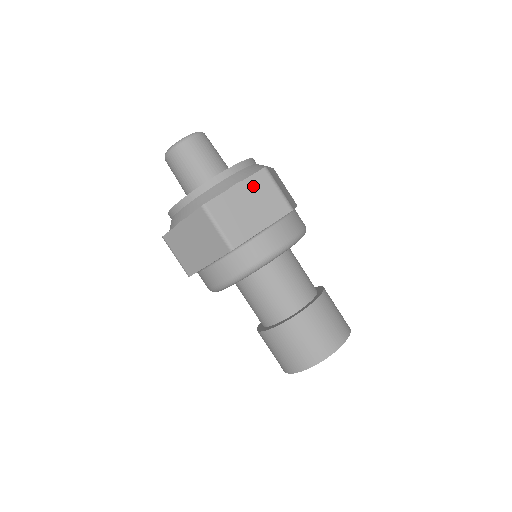
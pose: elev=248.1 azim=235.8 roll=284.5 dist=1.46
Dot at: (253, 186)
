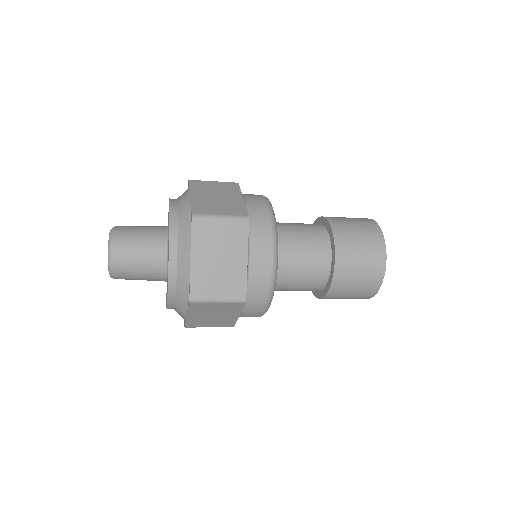
Dot at: (202, 242)
